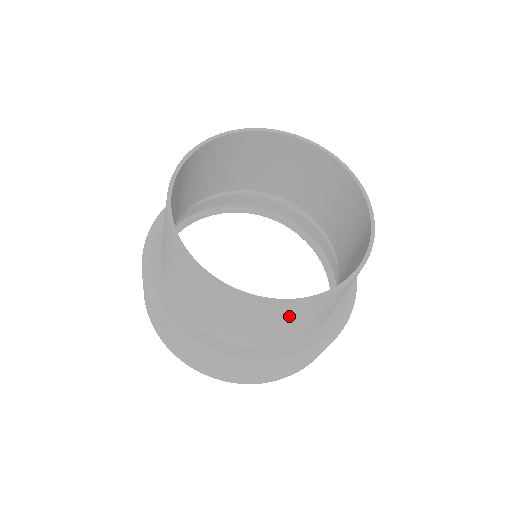
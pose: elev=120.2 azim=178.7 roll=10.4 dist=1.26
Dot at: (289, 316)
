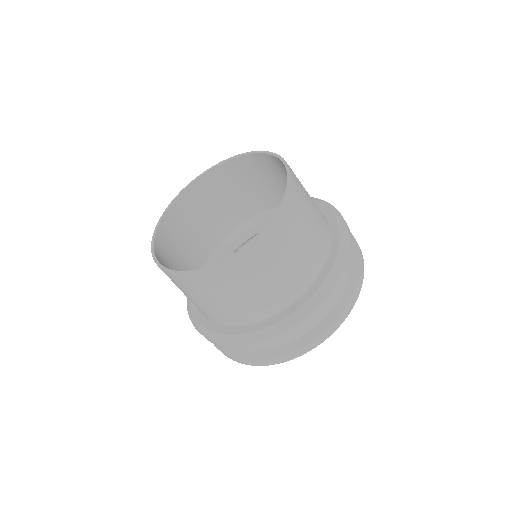
Dot at: (174, 282)
